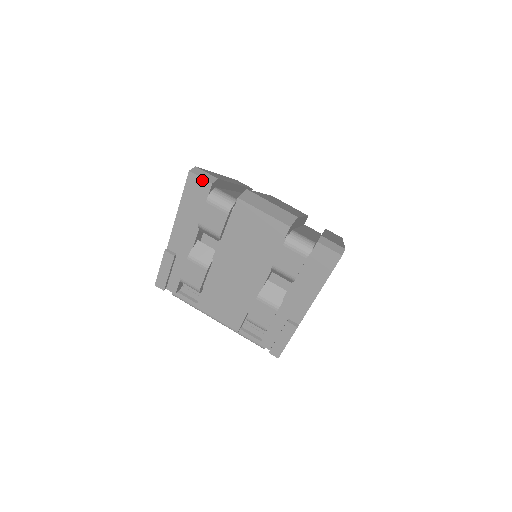
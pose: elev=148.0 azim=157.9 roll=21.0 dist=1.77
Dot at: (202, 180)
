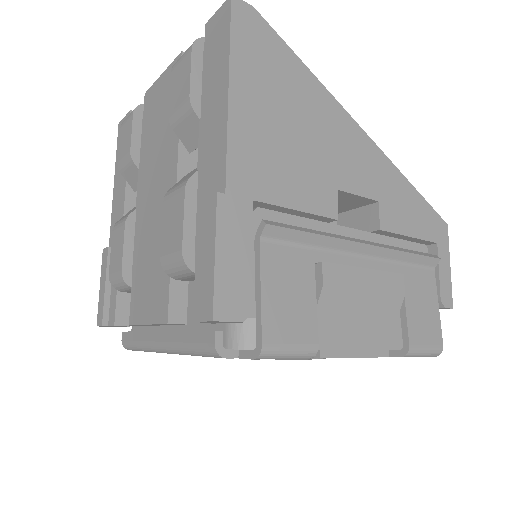
Dot at: (125, 118)
